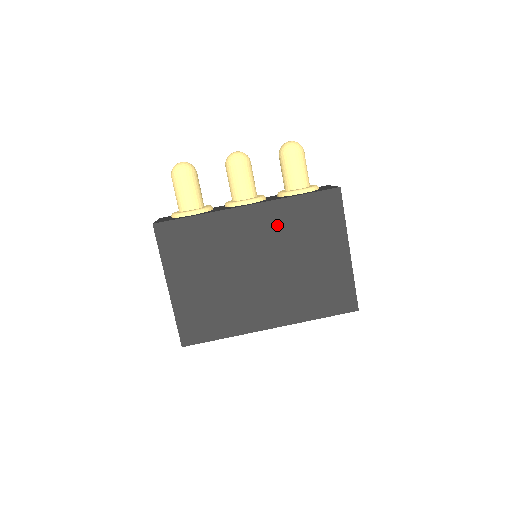
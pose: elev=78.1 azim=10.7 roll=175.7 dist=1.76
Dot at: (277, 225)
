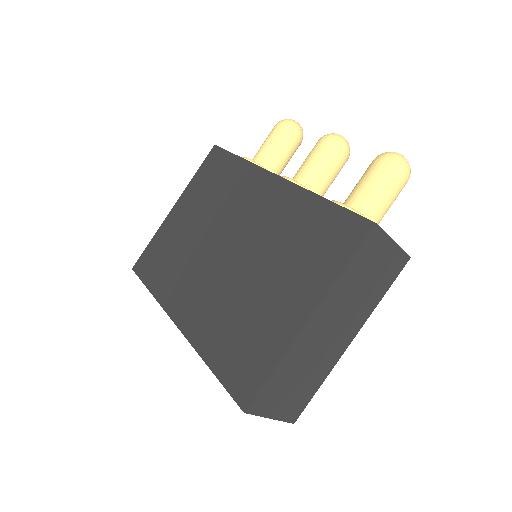
Dot at: (279, 217)
